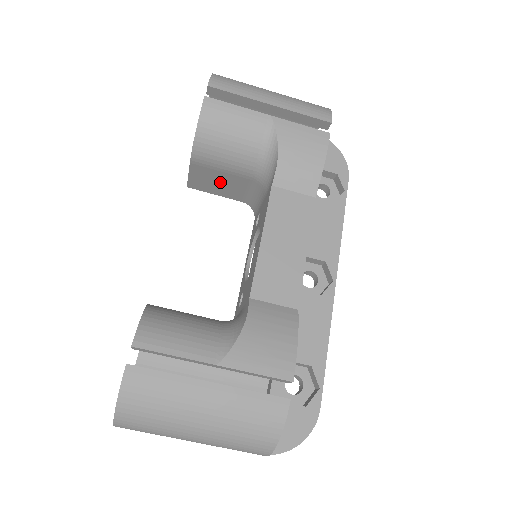
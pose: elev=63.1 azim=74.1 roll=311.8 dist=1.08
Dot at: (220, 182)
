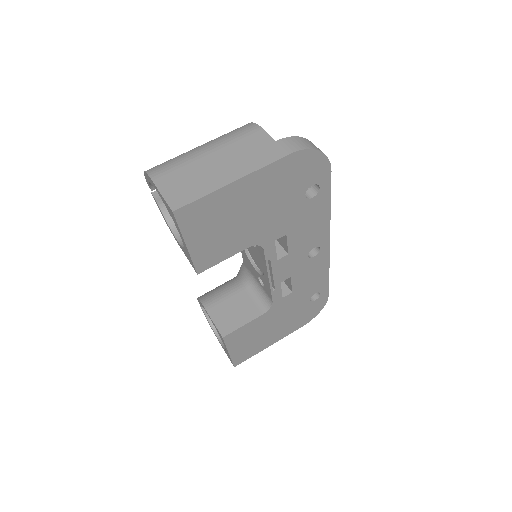
Dot at: (234, 310)
